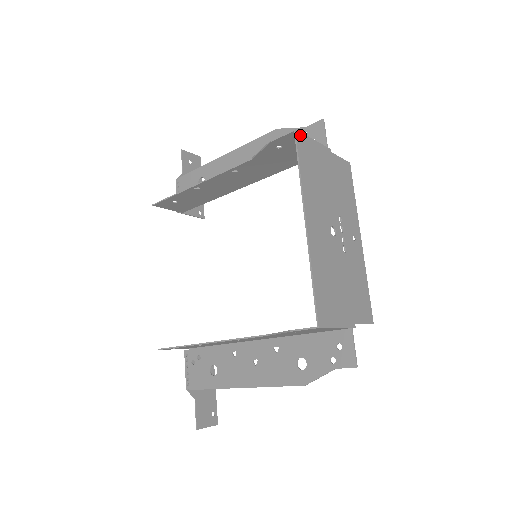
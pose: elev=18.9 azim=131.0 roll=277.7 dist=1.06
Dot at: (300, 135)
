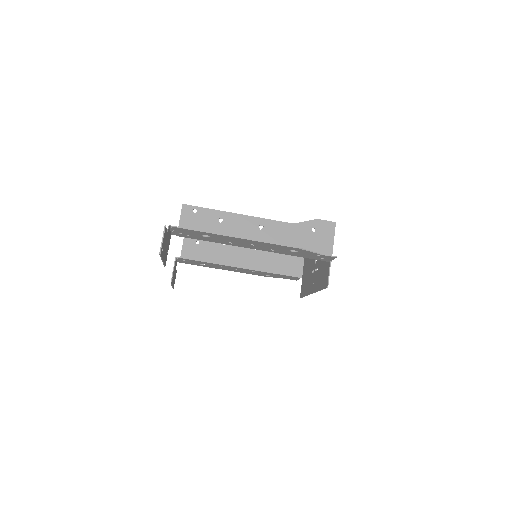
Dot at: occluded
